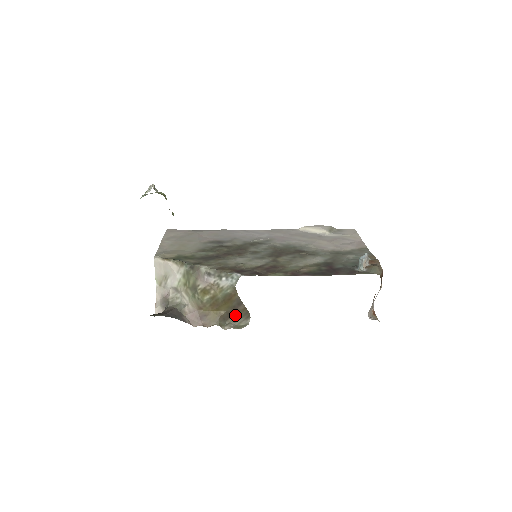
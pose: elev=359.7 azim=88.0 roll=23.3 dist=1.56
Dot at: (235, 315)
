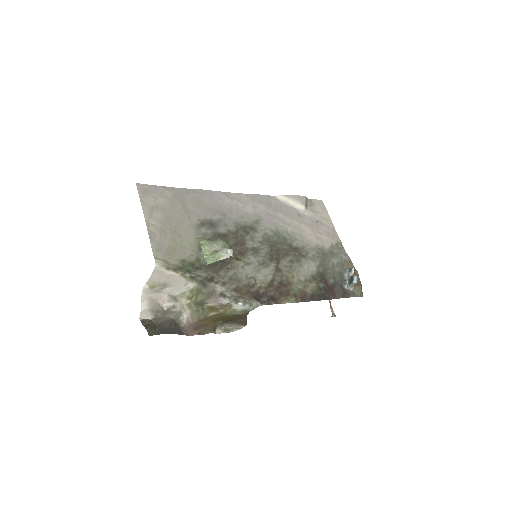
Dot at: (230, 321)
